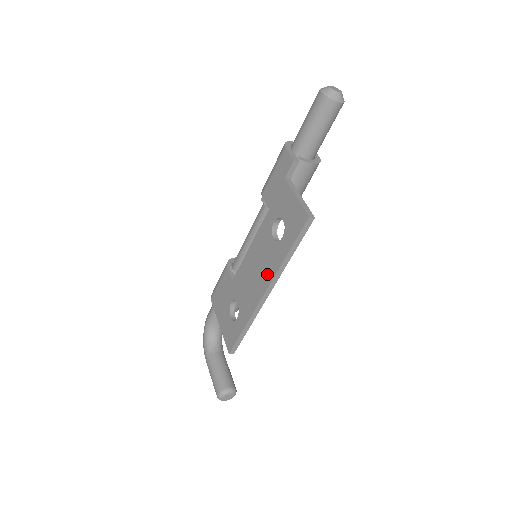
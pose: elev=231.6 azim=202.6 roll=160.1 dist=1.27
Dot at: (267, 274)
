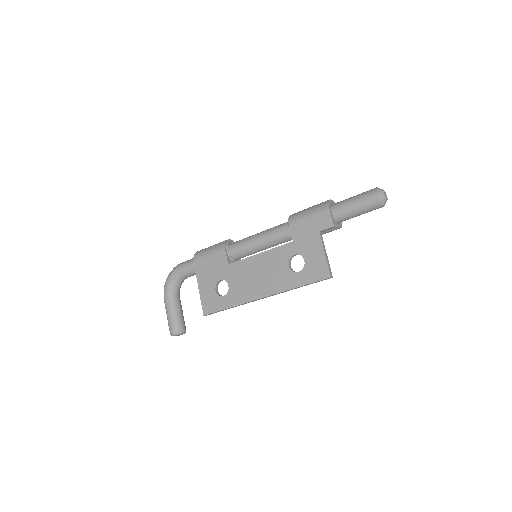
Dot at: (272, 286)
